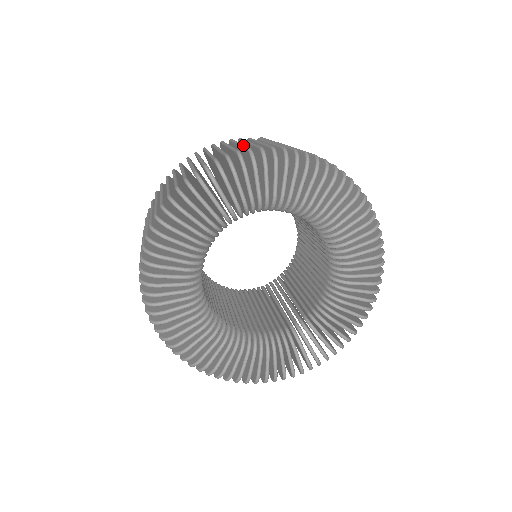
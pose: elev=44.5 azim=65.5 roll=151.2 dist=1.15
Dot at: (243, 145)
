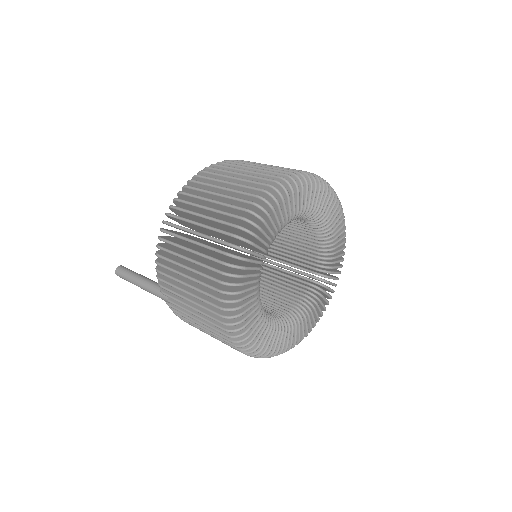
Dot at: occluded
